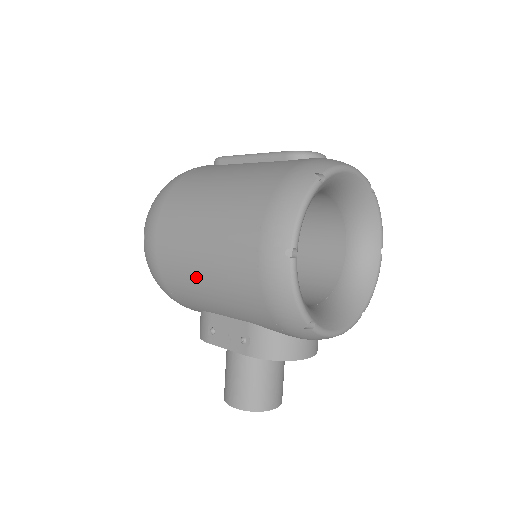
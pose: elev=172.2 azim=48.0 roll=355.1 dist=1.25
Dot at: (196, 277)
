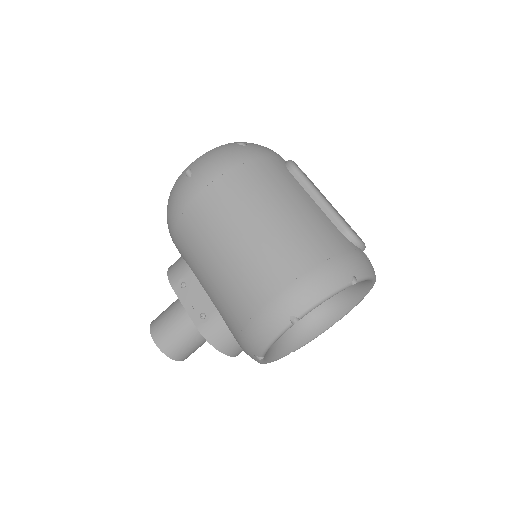
Dot at: (209, 254)
